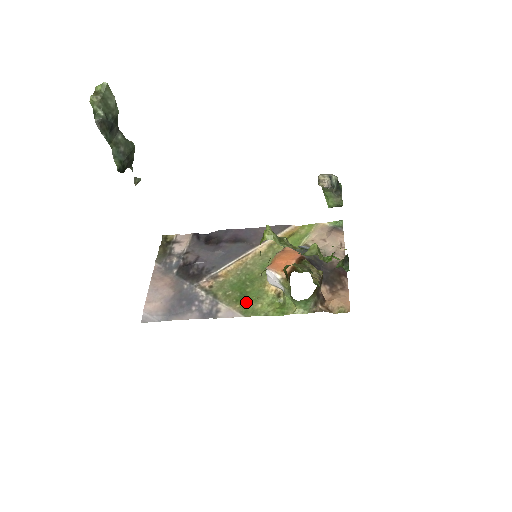
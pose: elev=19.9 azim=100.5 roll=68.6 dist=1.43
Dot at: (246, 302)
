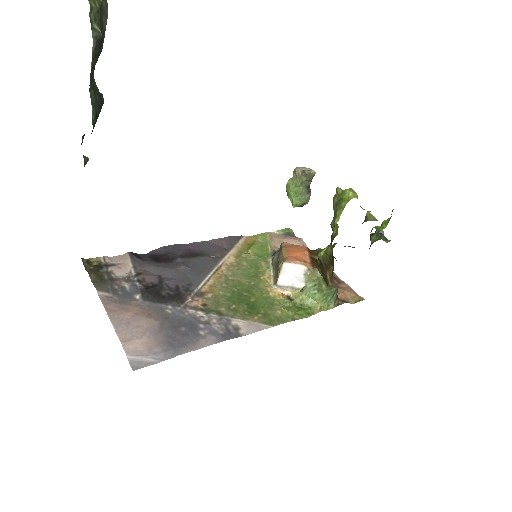
Dot at: (262, 312)
